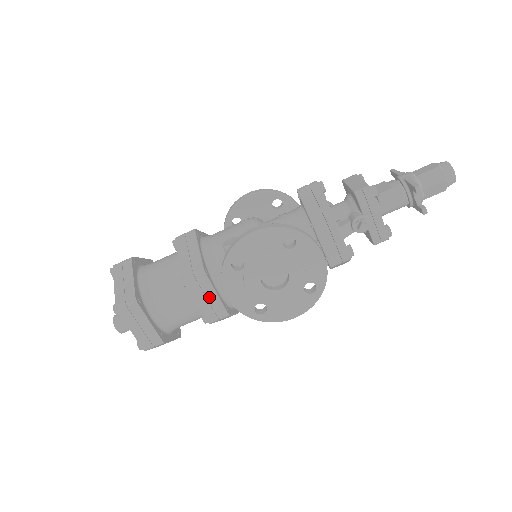
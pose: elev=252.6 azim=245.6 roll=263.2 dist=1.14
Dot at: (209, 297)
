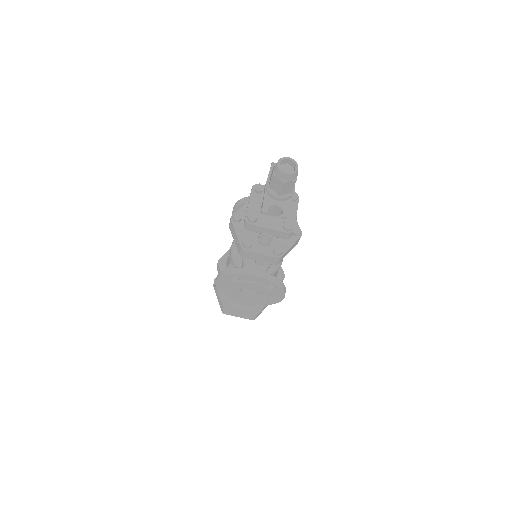
Dot at: occluded
